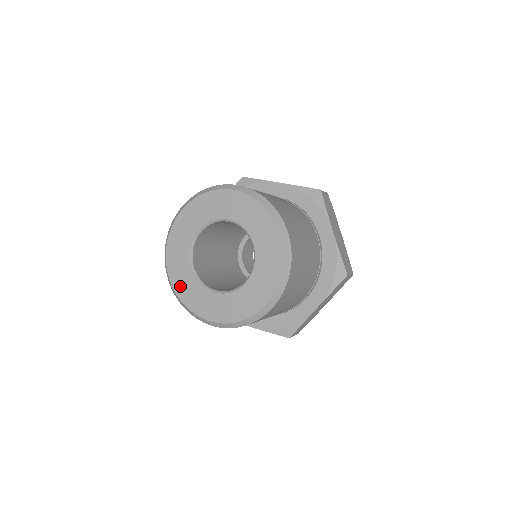
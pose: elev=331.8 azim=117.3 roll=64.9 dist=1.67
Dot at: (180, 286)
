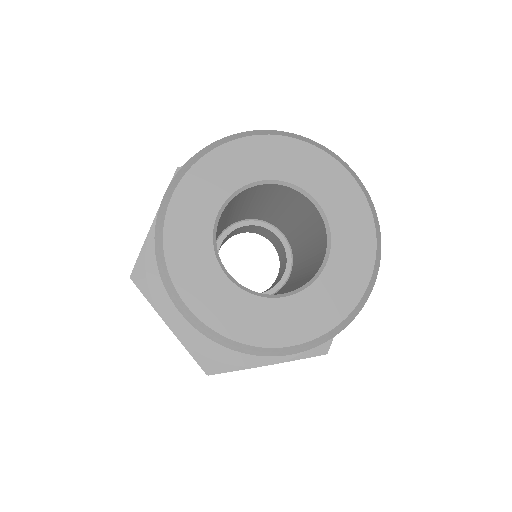
Dot at: (217, 314)
